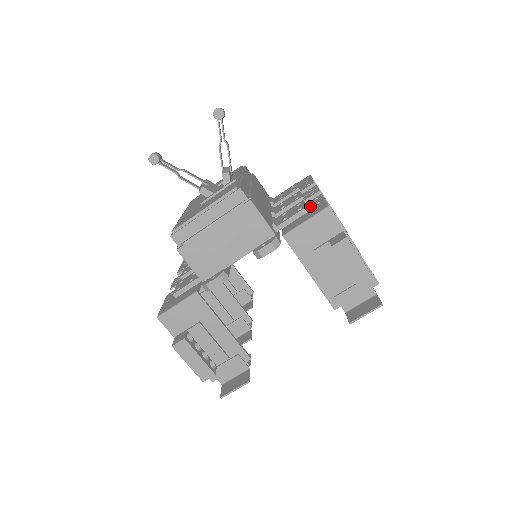
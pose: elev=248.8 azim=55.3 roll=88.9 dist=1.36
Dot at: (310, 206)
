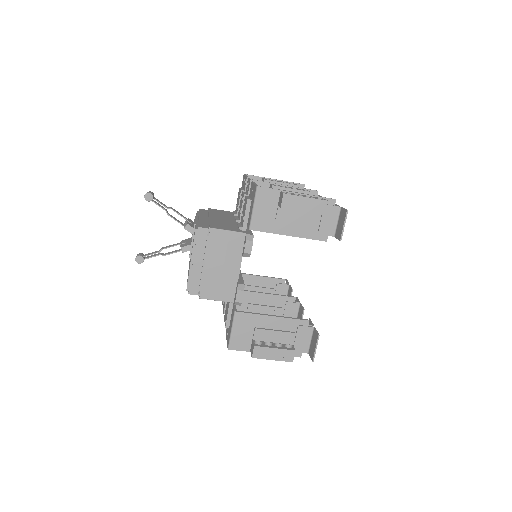
Dot at: (250, 196)
